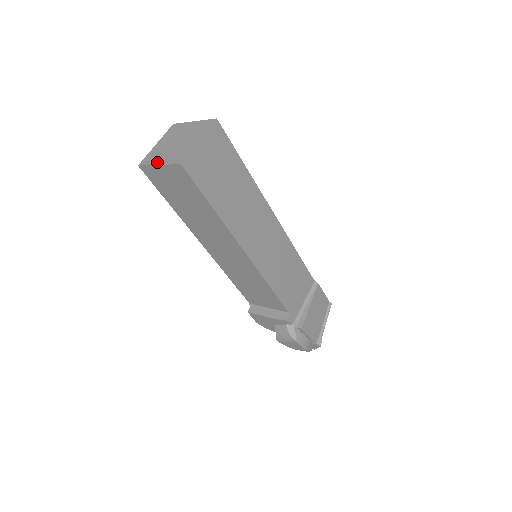
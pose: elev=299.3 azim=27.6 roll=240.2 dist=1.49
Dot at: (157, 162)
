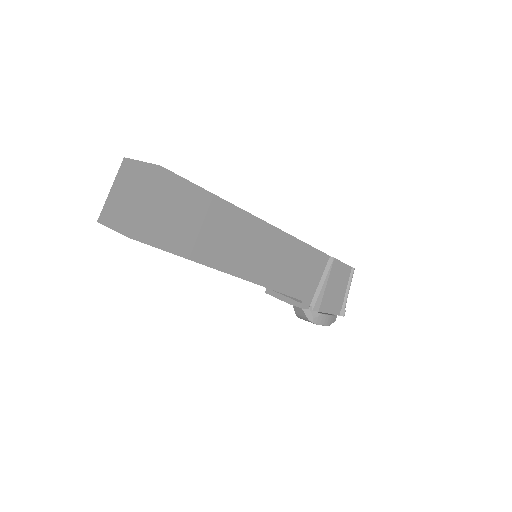
Dot at: (111, 224)
